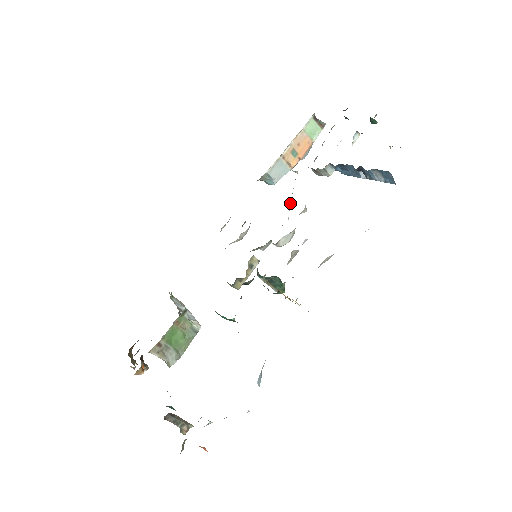
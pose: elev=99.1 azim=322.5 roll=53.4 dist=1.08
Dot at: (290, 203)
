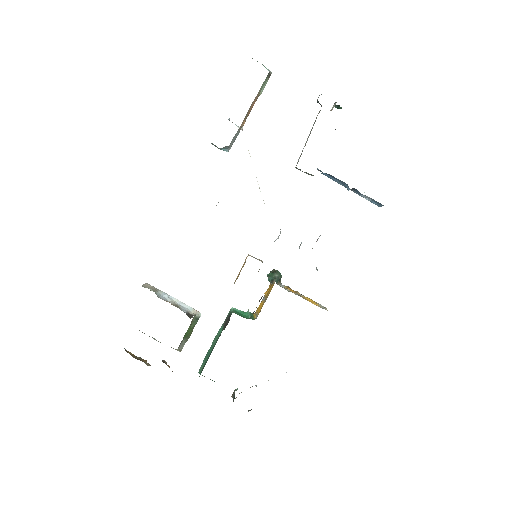
Dot at: occluded
